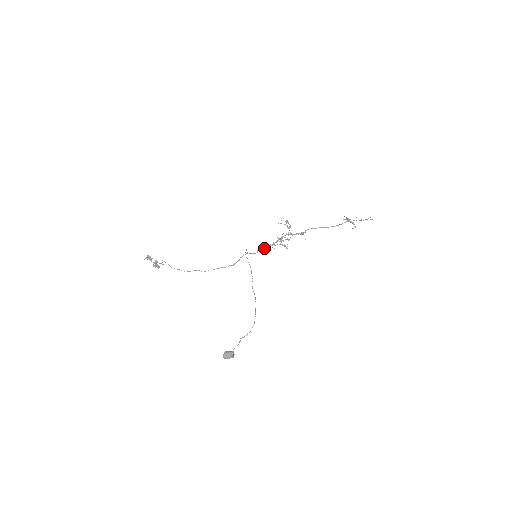
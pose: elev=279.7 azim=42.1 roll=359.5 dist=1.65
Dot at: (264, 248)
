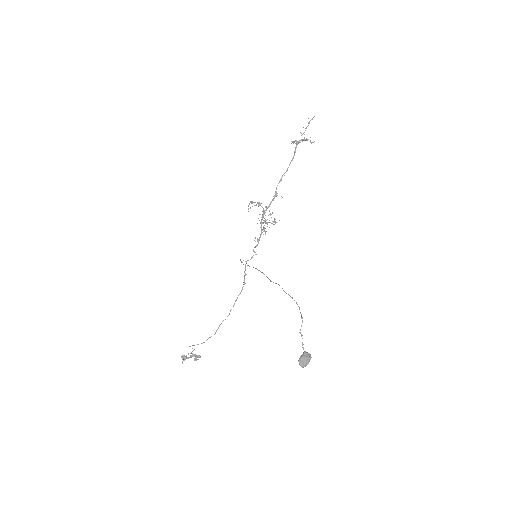
Dot at: occluded
